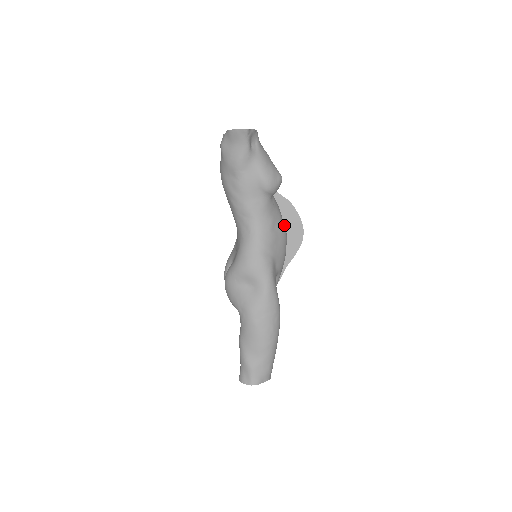
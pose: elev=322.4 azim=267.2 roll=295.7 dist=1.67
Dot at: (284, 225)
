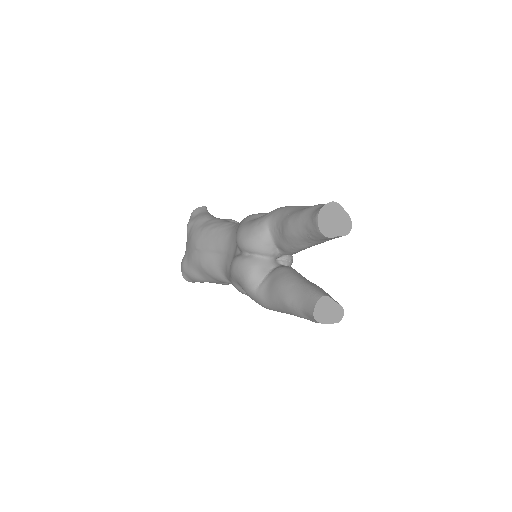
Dot at: occluded
